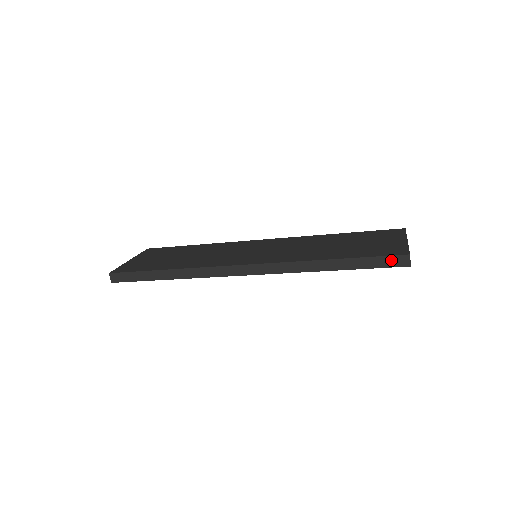
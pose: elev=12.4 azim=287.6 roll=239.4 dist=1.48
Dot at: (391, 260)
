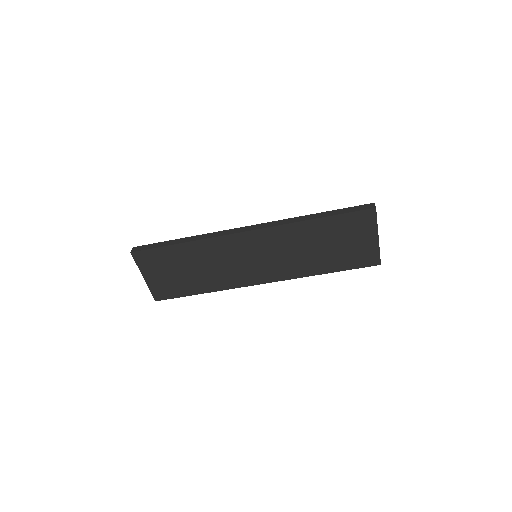
Dot at: (361, 207)
